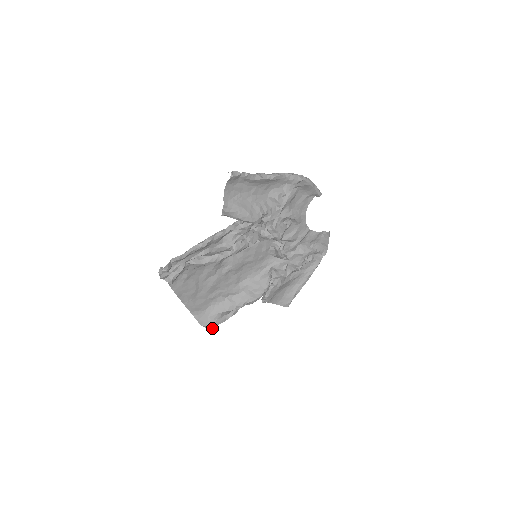
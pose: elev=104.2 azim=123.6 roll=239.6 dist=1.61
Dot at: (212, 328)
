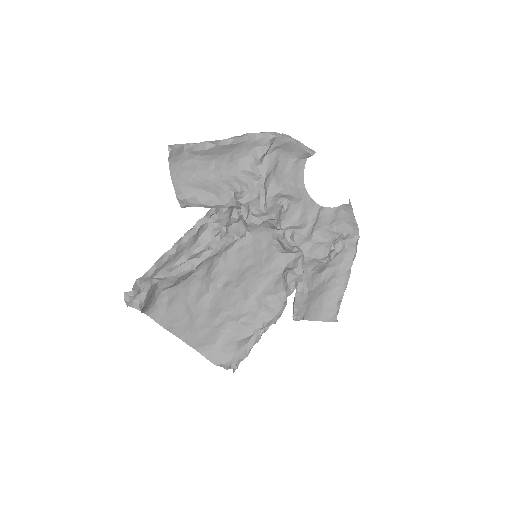
Dot at: (234, 367)
